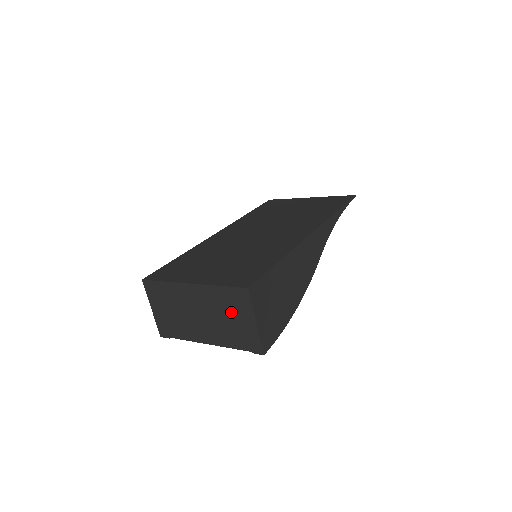
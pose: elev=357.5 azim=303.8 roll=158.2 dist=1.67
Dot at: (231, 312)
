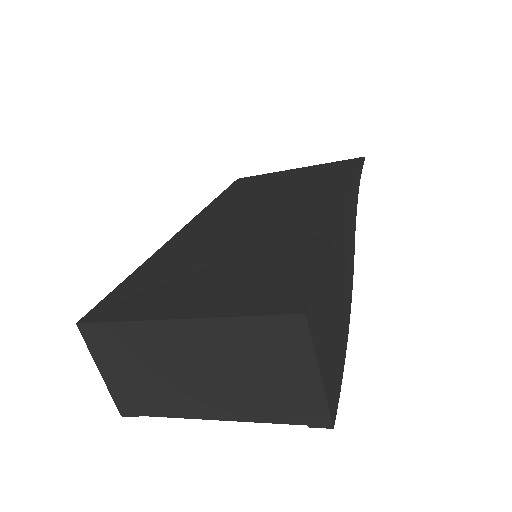
Dot at: (266, 361)
